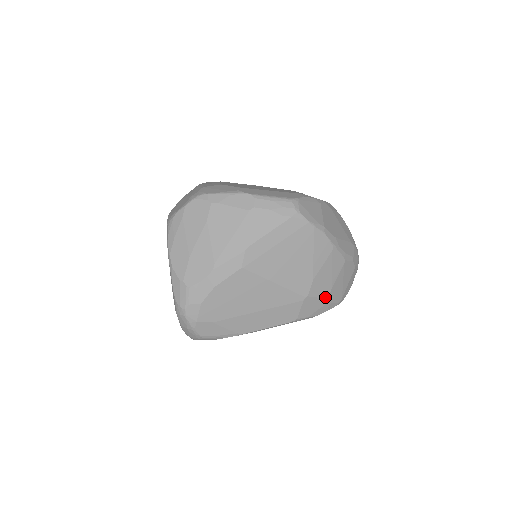
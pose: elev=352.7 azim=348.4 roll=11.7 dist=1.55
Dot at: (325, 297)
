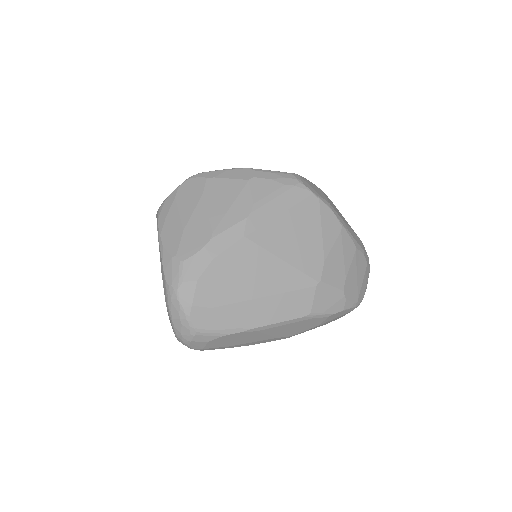
Dot at: (340, 288)
